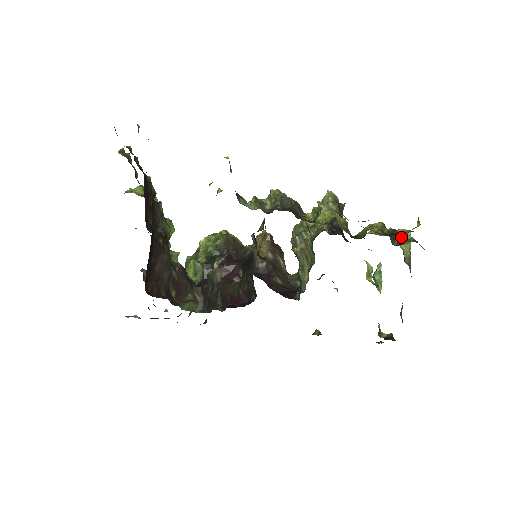
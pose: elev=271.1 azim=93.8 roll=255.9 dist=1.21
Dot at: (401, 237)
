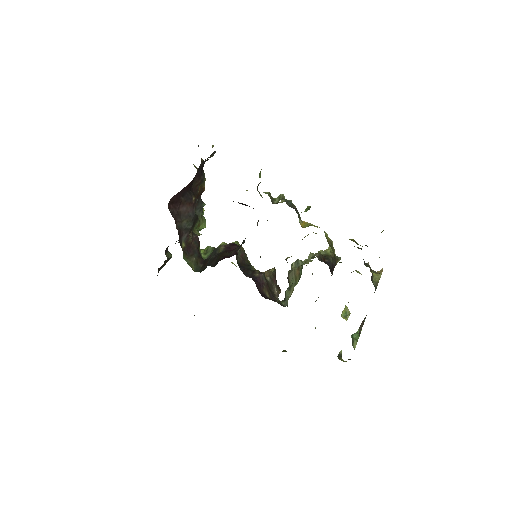
Dot at: (375, 271)
